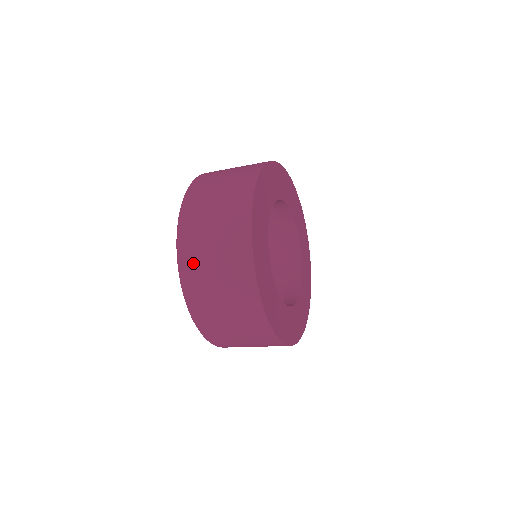
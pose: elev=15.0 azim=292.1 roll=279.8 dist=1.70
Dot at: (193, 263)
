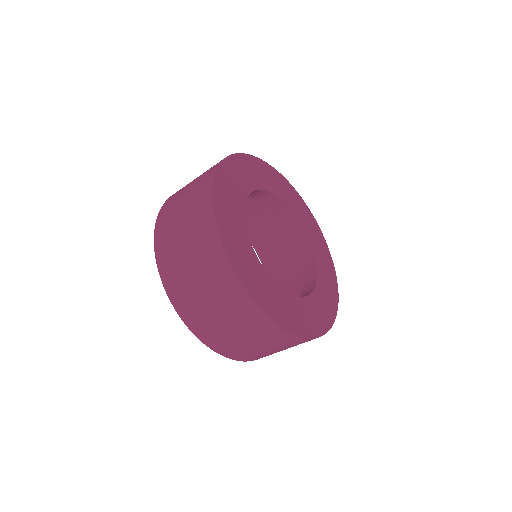
Dot at: (175, 195)
